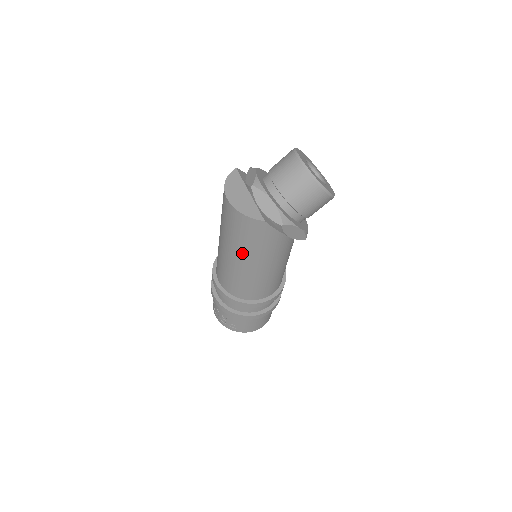
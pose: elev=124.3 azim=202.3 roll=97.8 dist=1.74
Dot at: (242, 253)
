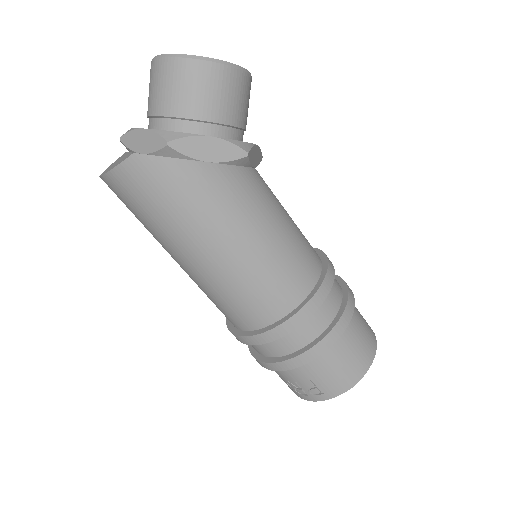
Dot at: (178, 240)
